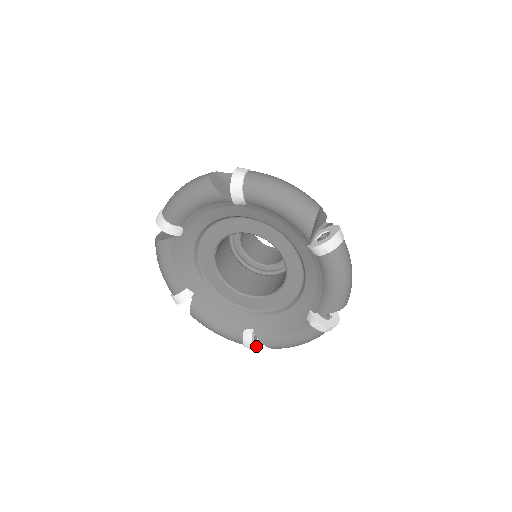
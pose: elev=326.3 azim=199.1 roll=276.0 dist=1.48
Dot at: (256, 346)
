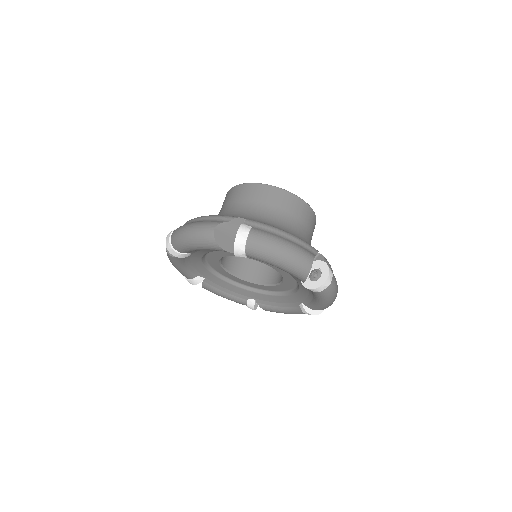
Dot at: occluded
